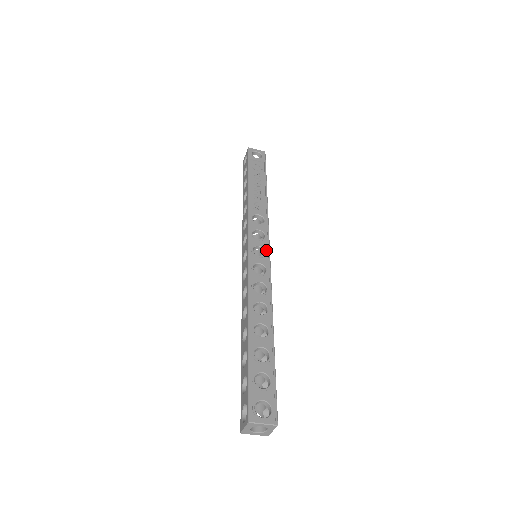
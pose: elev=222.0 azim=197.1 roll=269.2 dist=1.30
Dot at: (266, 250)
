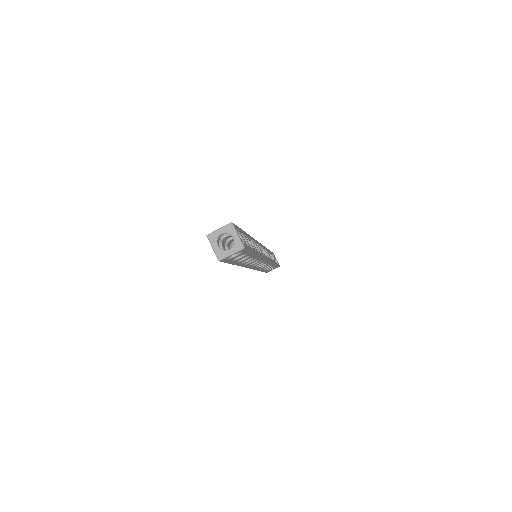
Dot at: (267, 257)
